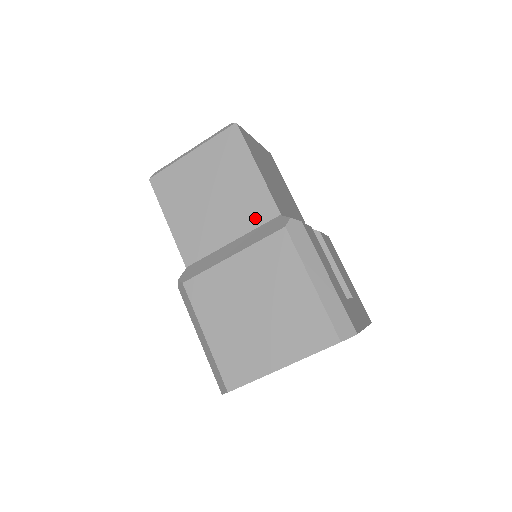
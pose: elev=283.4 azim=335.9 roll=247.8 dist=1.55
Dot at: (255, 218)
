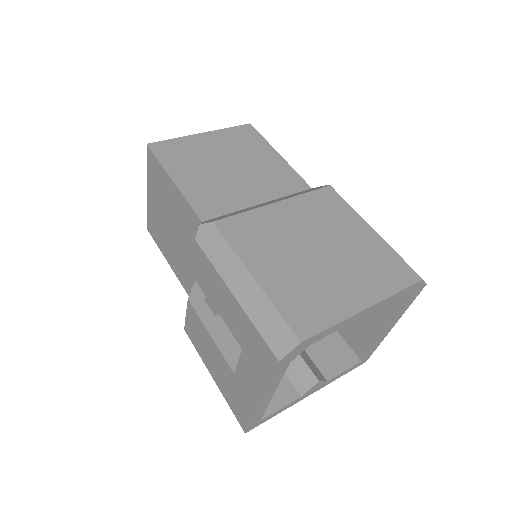
Dot at: (285, 188)
